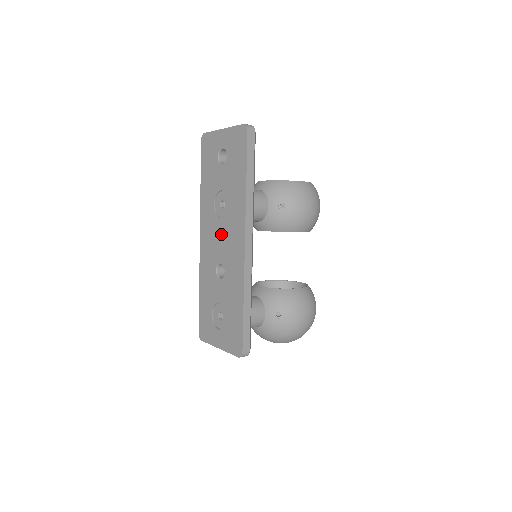
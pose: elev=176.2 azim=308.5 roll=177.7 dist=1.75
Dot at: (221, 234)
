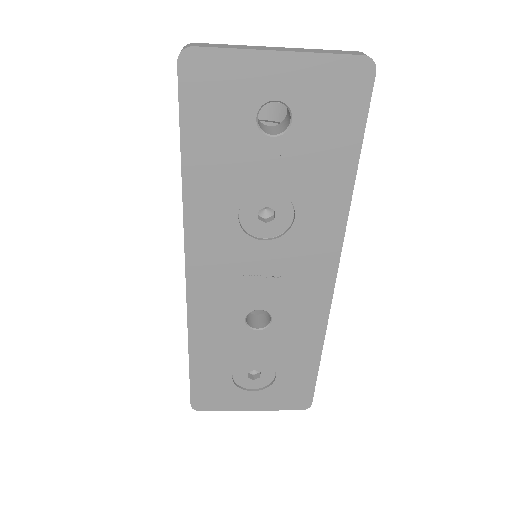
Dot at: (264, 266)
